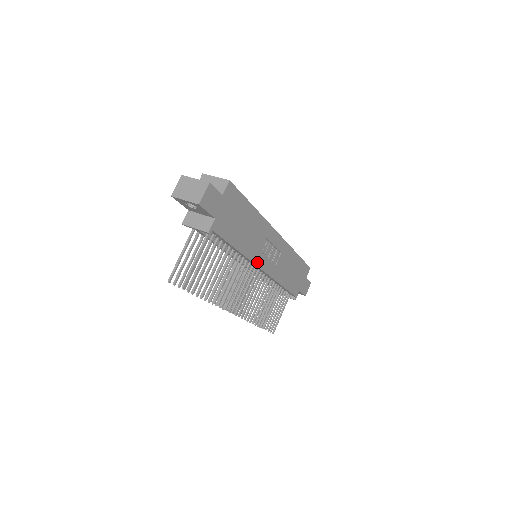
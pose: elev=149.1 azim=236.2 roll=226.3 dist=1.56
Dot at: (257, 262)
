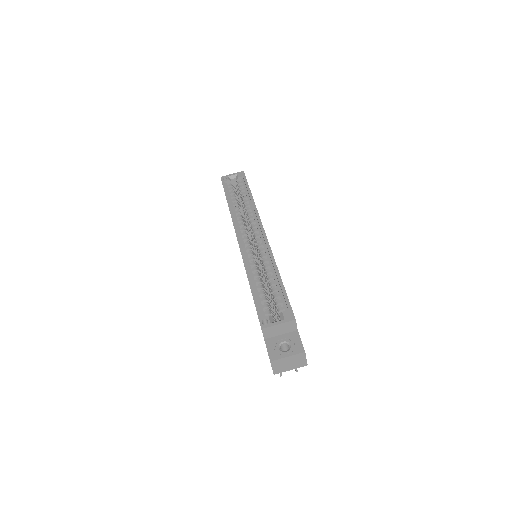
Dot at: occluded
